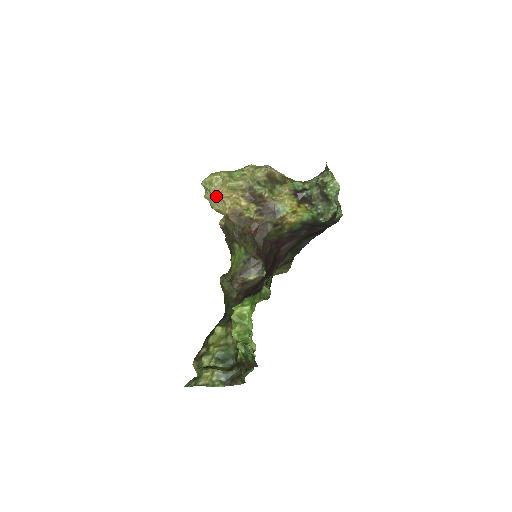
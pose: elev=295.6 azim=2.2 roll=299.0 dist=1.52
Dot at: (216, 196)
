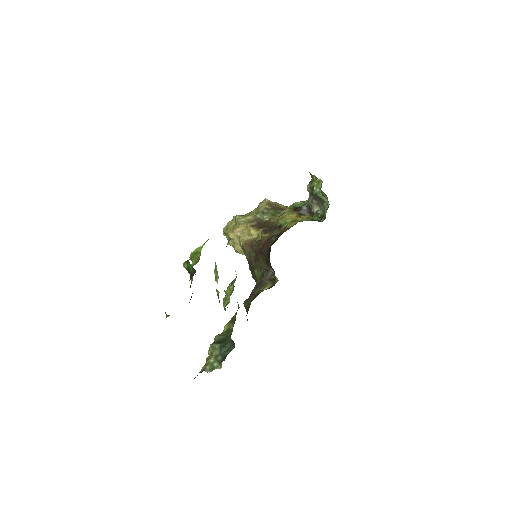
Dot at: (231, 234)
